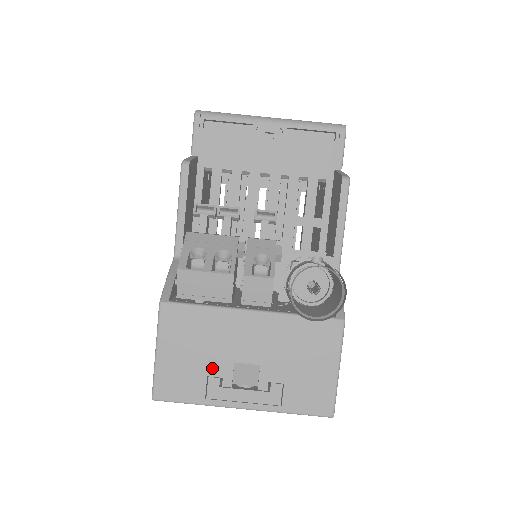
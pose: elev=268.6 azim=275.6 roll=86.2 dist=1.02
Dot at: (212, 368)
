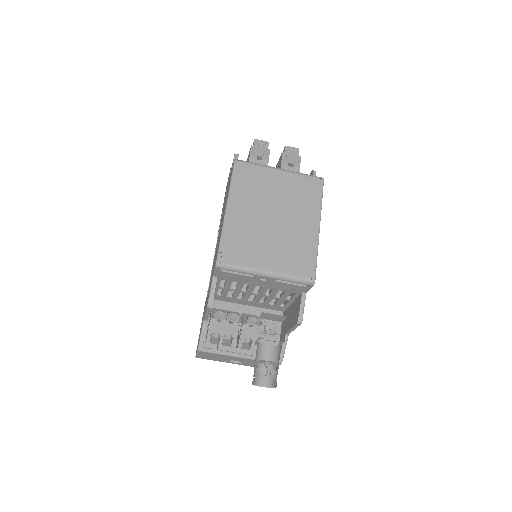
Dot at: (221, 359)
